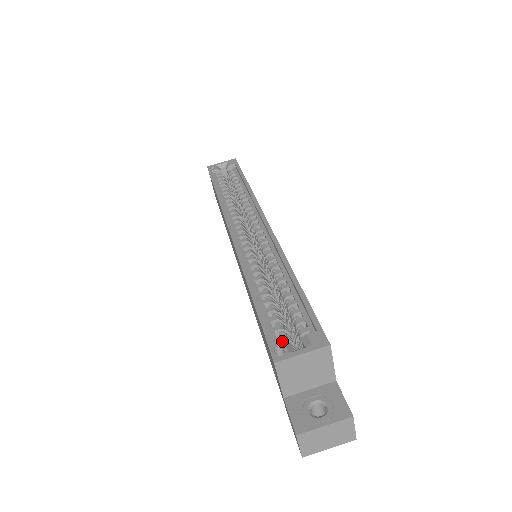
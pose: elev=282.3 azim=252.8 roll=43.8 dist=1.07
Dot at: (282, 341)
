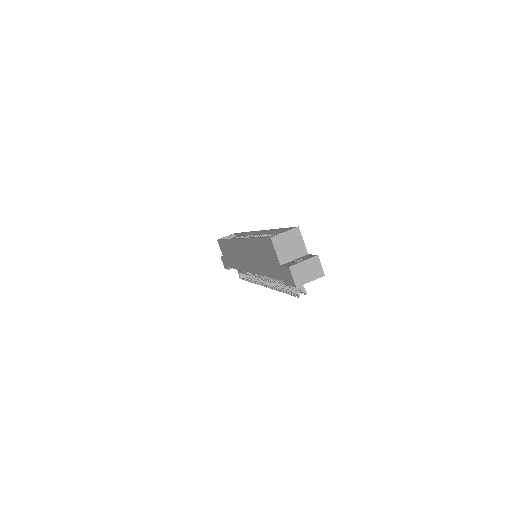
Dot at: occluded
